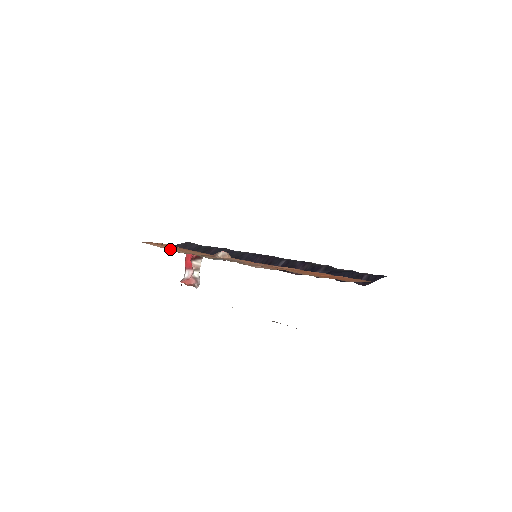
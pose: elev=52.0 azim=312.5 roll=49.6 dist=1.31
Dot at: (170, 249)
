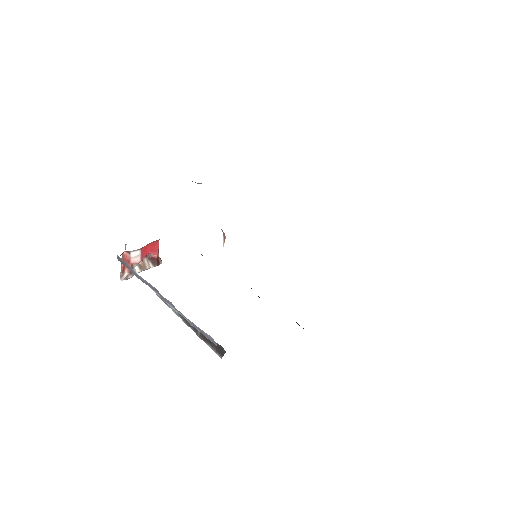
Dot at: occluded
